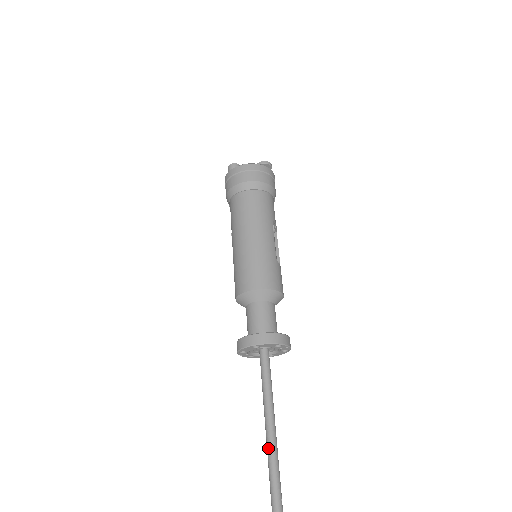
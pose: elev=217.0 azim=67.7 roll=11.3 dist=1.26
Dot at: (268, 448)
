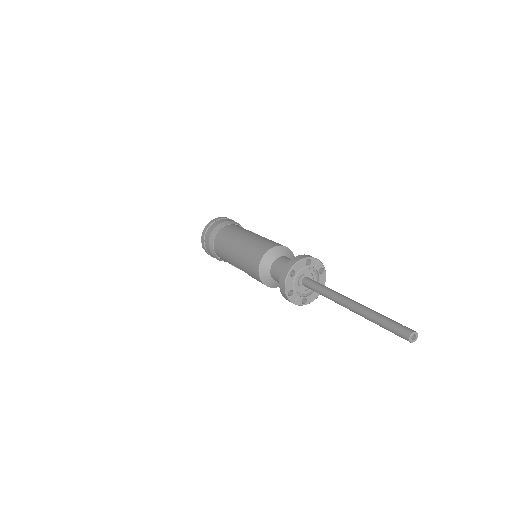
Dot at: (361, 313)
